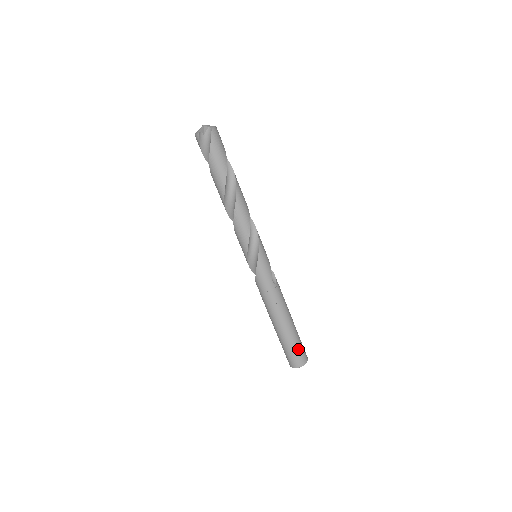
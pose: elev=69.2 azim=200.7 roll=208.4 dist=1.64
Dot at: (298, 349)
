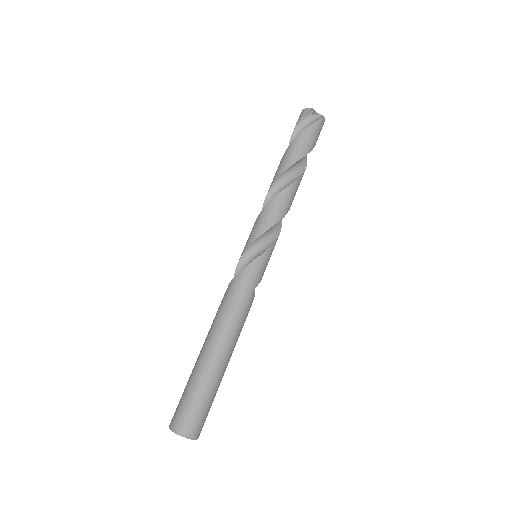
Dot at: (205, 406)
